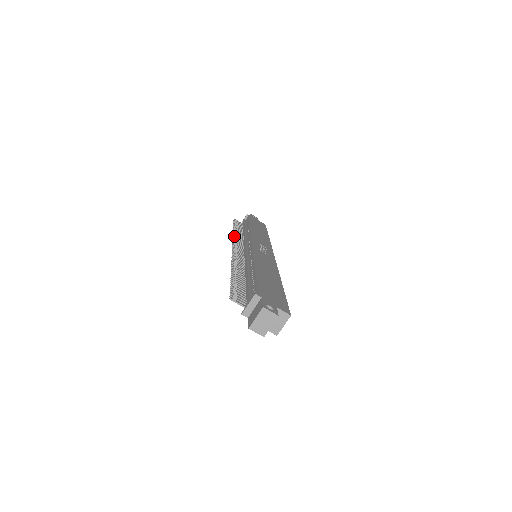
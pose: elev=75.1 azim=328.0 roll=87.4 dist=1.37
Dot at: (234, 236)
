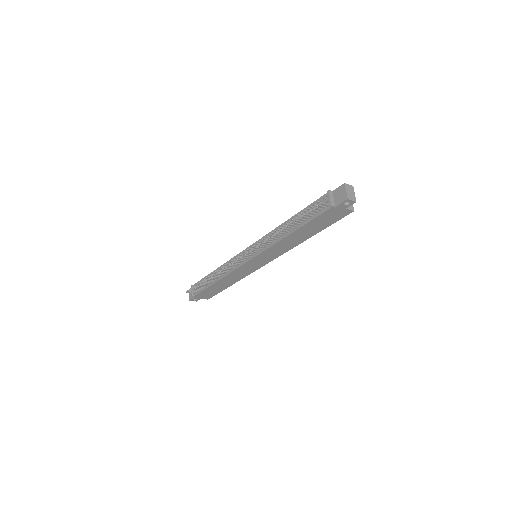
Dot at: (220, 269)
